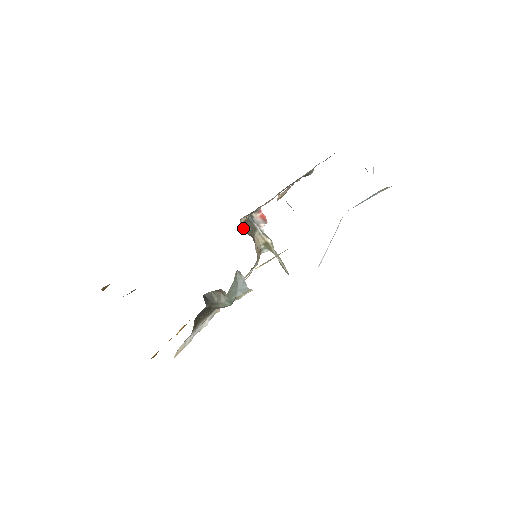
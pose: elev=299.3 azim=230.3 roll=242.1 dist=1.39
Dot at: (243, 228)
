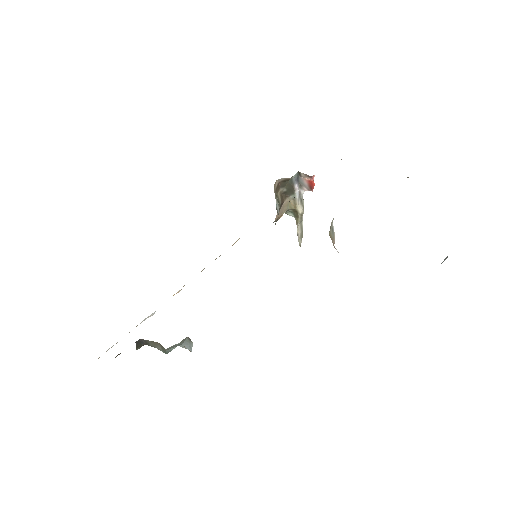
Dot at: (277, 187)
